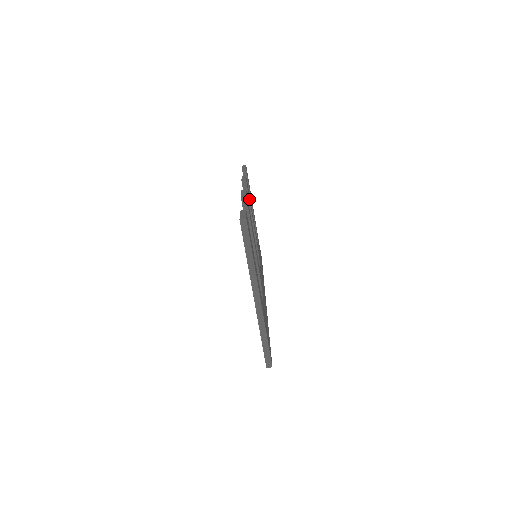
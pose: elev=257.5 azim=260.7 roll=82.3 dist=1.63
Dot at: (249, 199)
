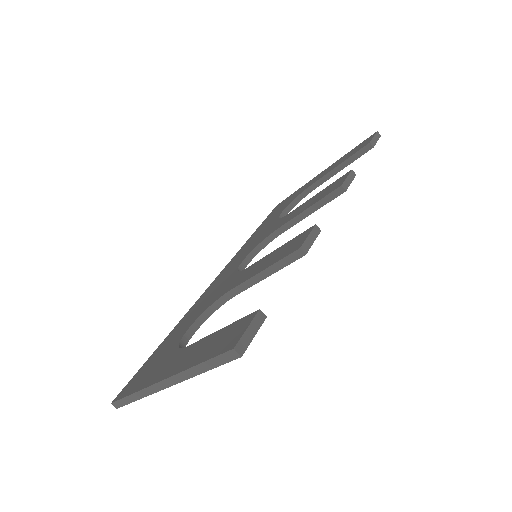
Dot at: (323, 205)
